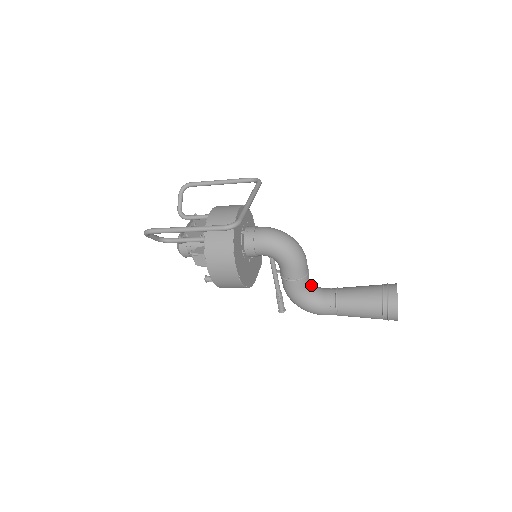
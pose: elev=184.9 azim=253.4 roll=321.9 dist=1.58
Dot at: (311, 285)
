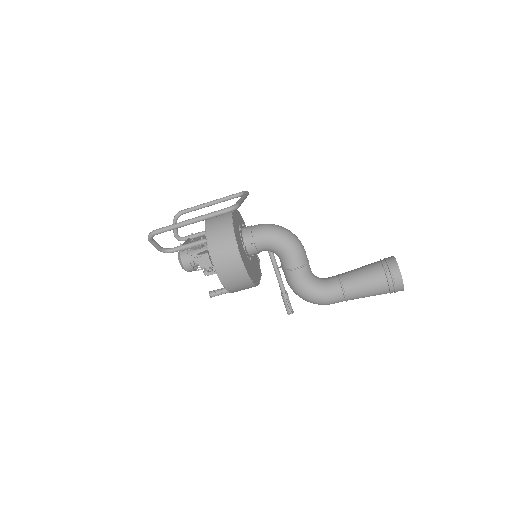
Dot at: (314, 275)
